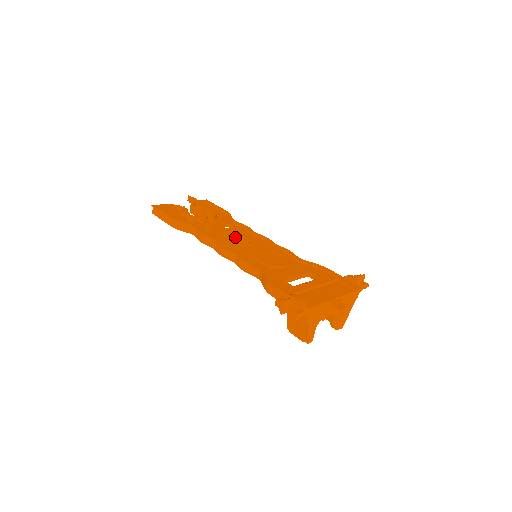
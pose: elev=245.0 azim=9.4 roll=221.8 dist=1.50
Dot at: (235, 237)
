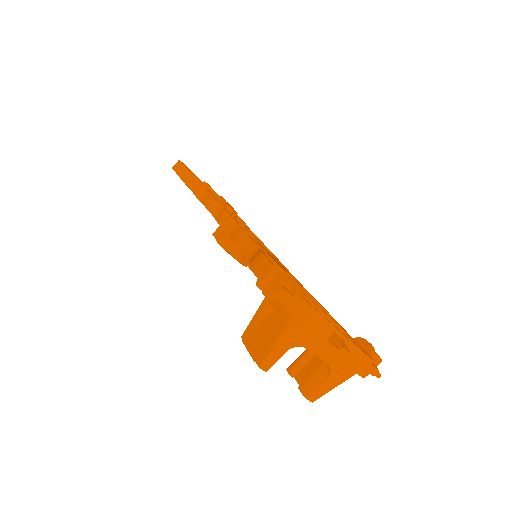
Dot at: occluded
